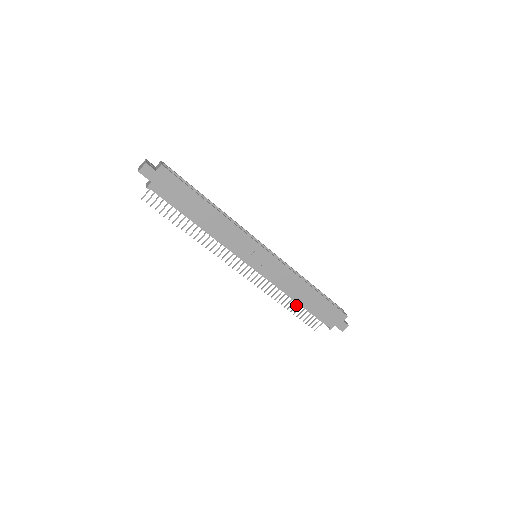
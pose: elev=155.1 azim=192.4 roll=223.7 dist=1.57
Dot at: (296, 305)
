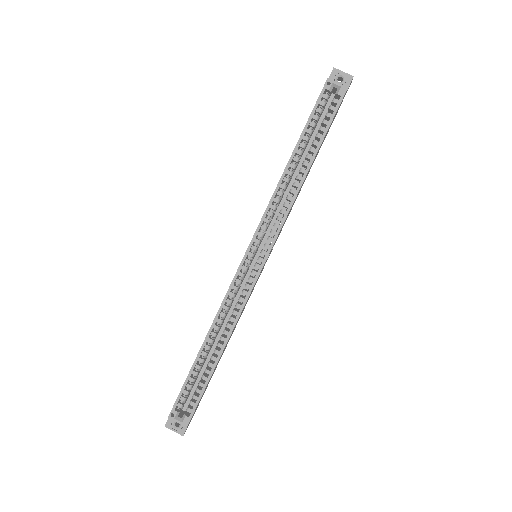
Dot at: occluded
